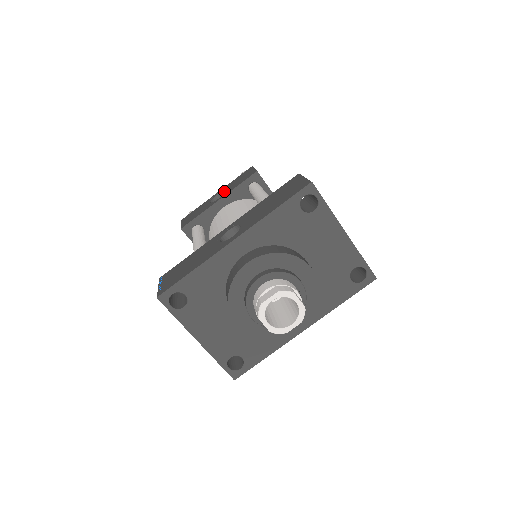
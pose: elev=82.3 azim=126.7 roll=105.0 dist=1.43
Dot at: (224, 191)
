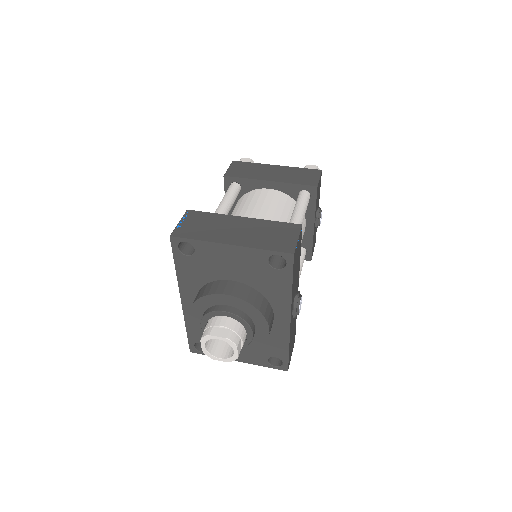
Dot at: occluded
